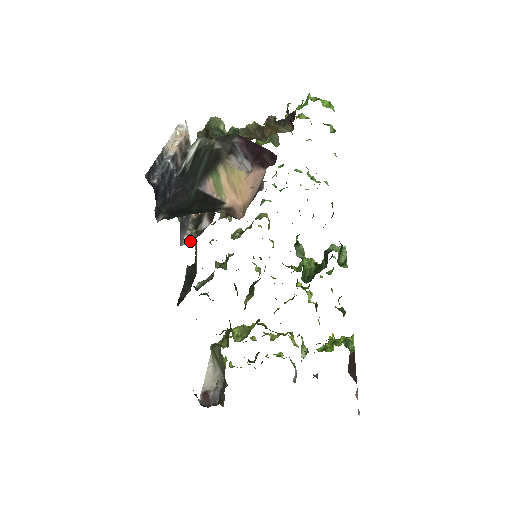
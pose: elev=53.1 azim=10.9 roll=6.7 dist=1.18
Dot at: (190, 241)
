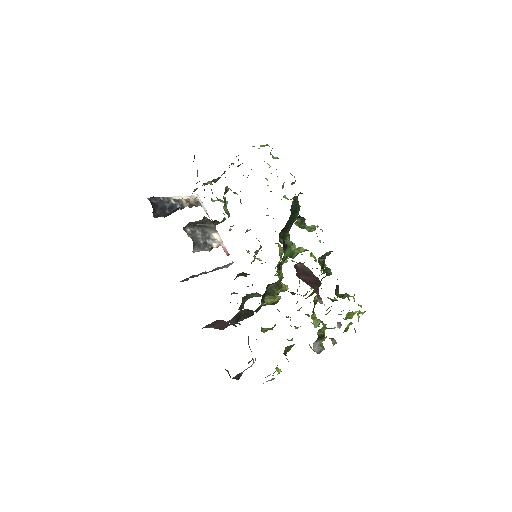
Dot at: occluded
